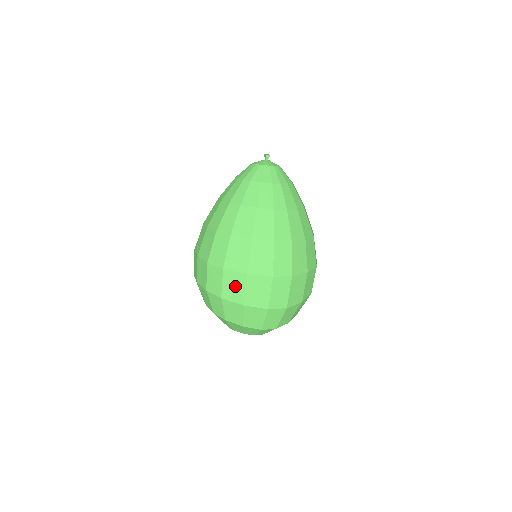
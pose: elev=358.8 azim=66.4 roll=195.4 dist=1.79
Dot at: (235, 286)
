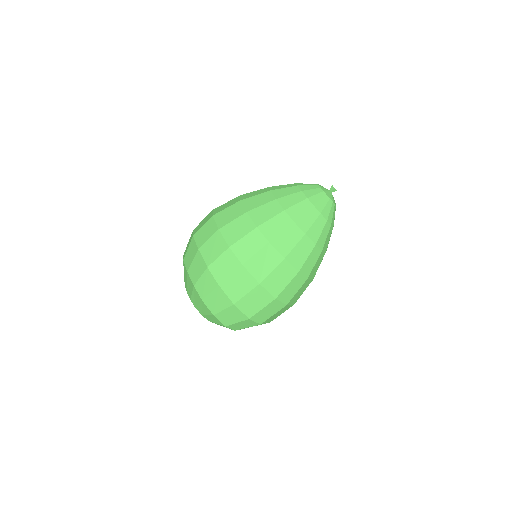
Dot at: (240, 285)
